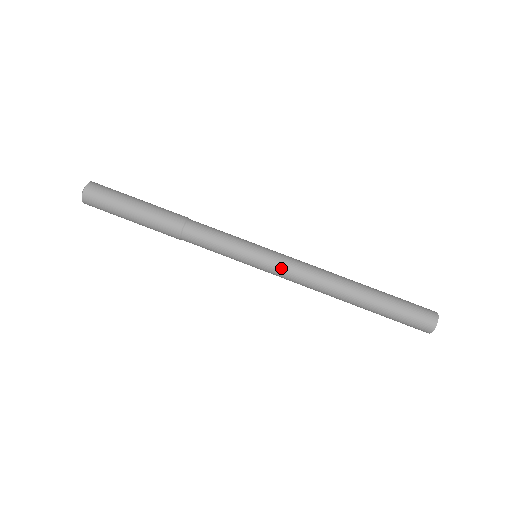
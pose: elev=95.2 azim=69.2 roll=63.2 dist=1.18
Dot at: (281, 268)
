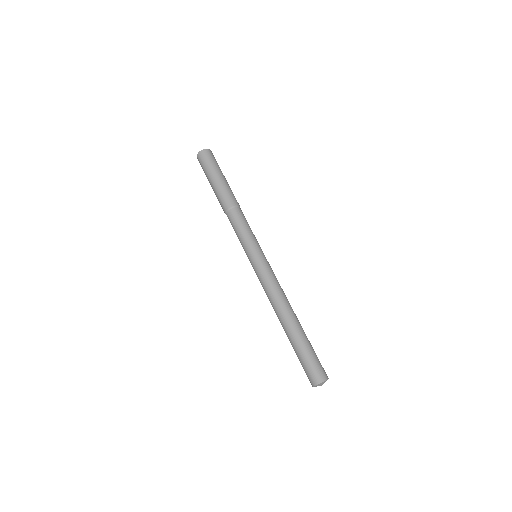
Dot at: (261, 273)
